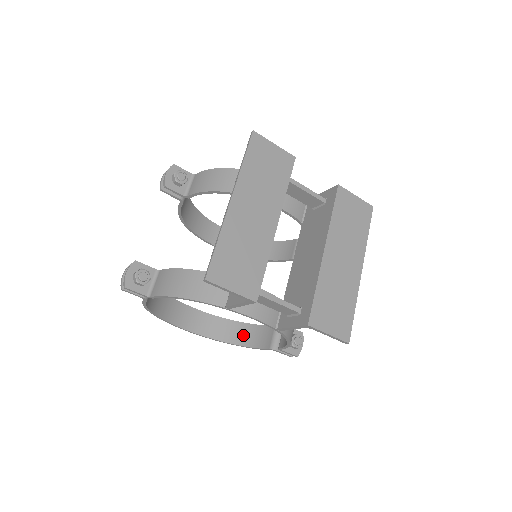
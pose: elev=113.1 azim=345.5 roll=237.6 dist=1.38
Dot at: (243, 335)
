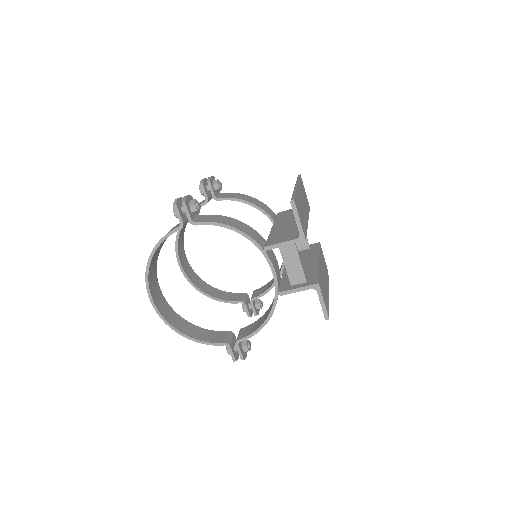
Dot at: (194, 332)
